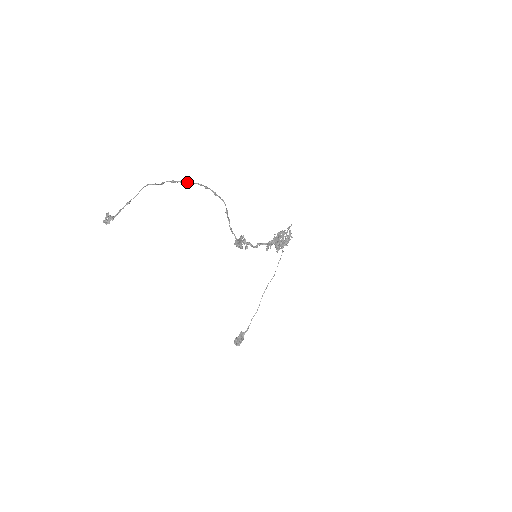
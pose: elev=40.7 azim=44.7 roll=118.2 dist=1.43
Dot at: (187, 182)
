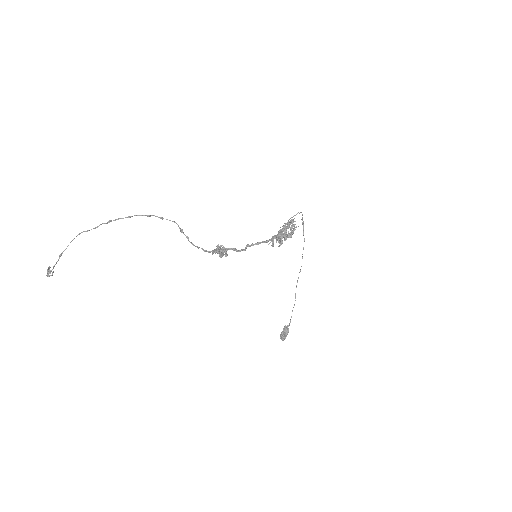
Dot at: occluded
